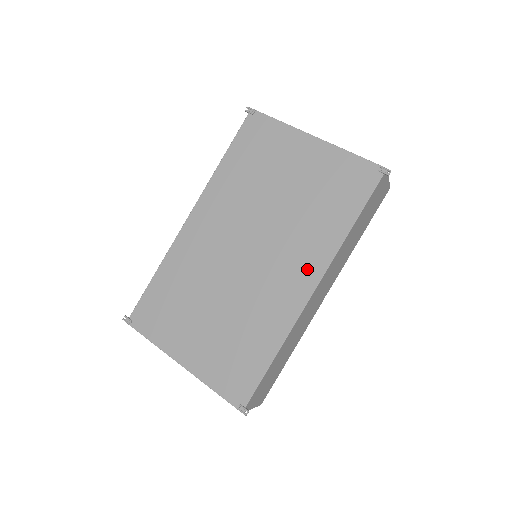
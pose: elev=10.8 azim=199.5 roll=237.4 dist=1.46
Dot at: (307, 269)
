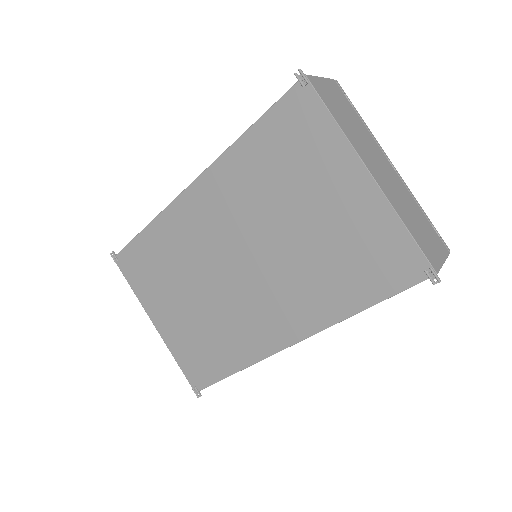
Dot at: (293, 322)
